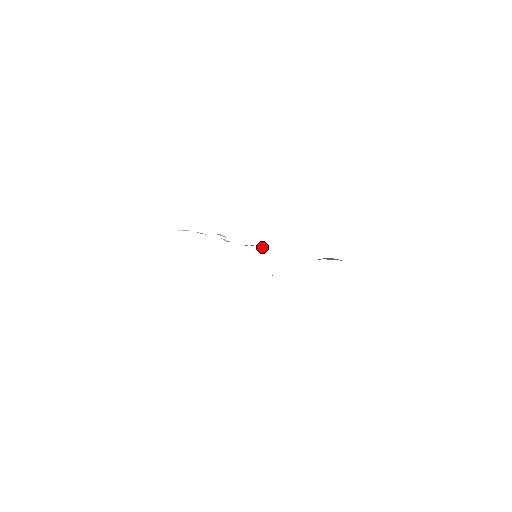
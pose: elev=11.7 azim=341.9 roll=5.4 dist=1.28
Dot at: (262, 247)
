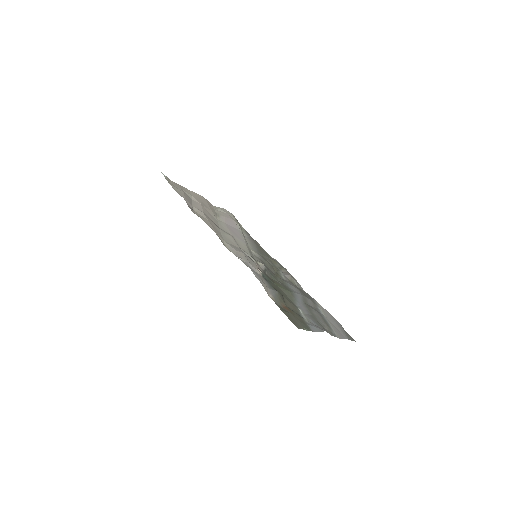
Dot at: (271, 275)
